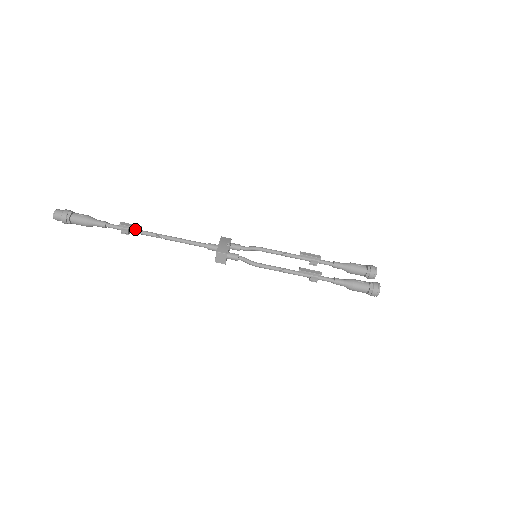
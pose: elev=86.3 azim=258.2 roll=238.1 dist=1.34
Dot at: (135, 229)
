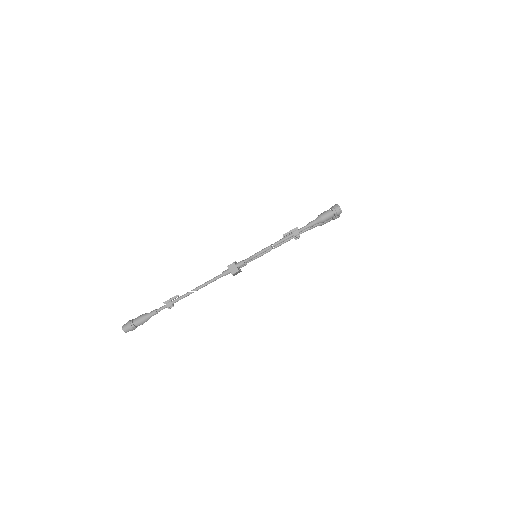
Dot at: (174, 298)
